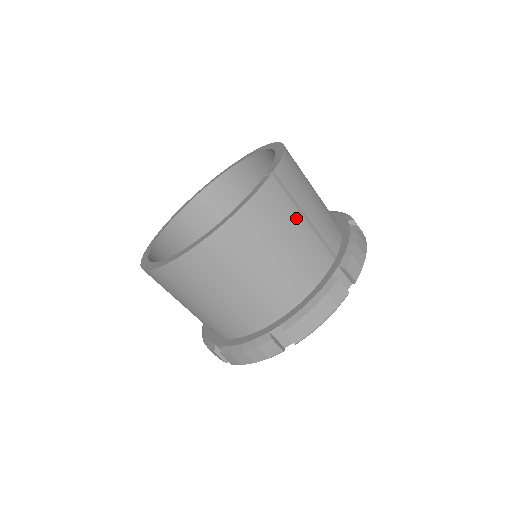
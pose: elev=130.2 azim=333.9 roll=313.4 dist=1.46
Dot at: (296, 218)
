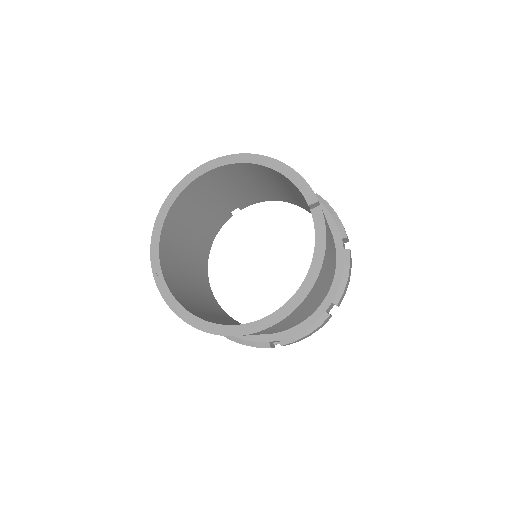
Dot at: occluded
